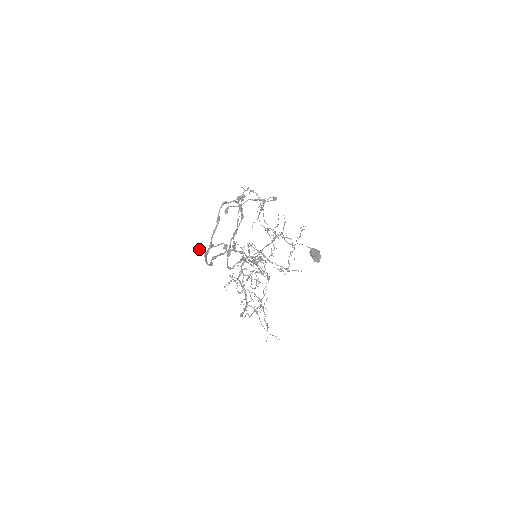
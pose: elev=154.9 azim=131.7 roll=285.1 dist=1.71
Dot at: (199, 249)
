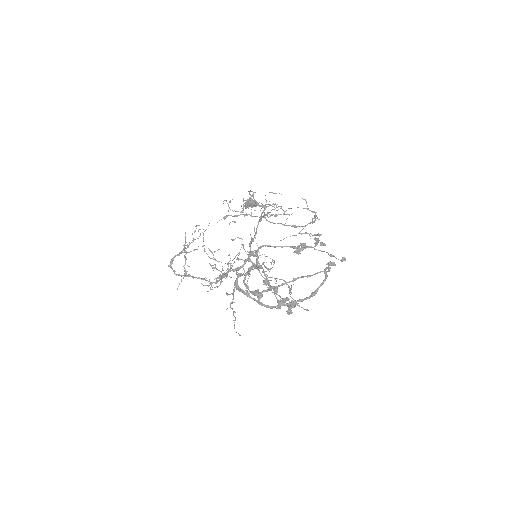
Dot at: (260, 296)
